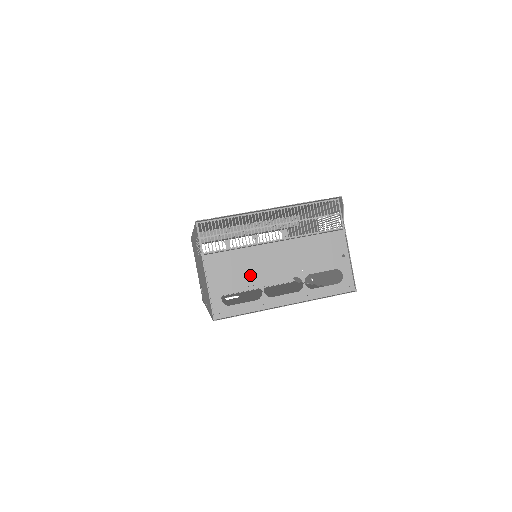
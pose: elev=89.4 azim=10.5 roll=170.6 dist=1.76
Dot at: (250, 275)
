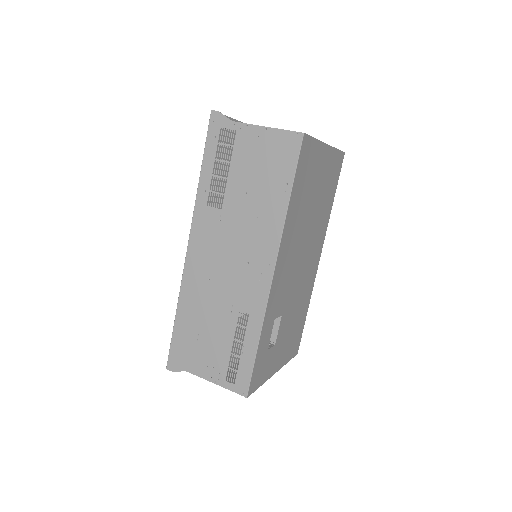
Dot at: occluded
